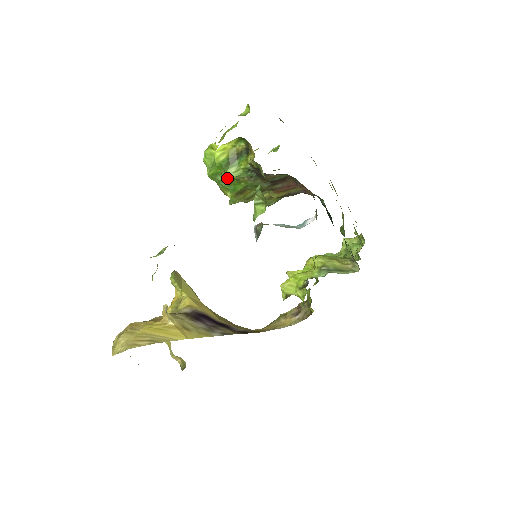
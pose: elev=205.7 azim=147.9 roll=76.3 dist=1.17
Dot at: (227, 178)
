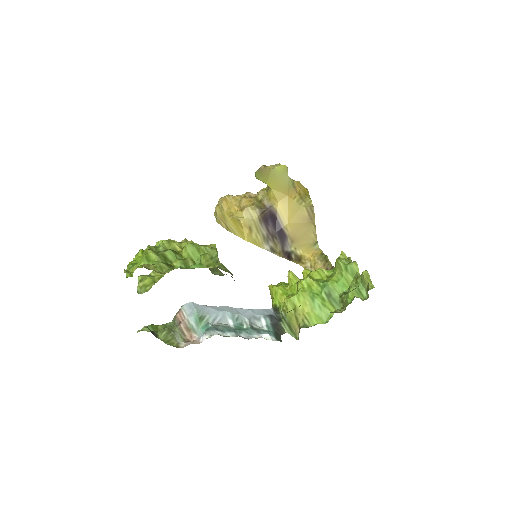
Dot at: occluded
